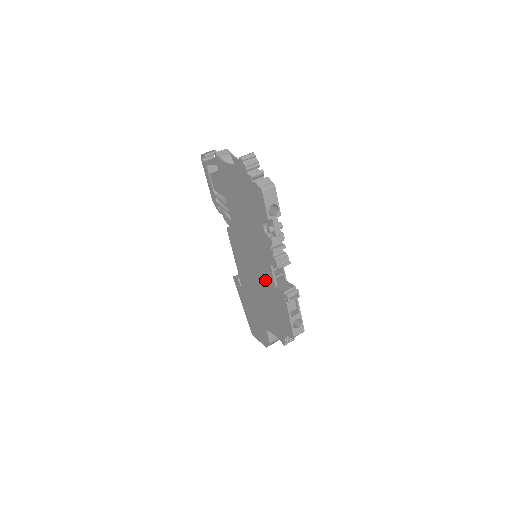
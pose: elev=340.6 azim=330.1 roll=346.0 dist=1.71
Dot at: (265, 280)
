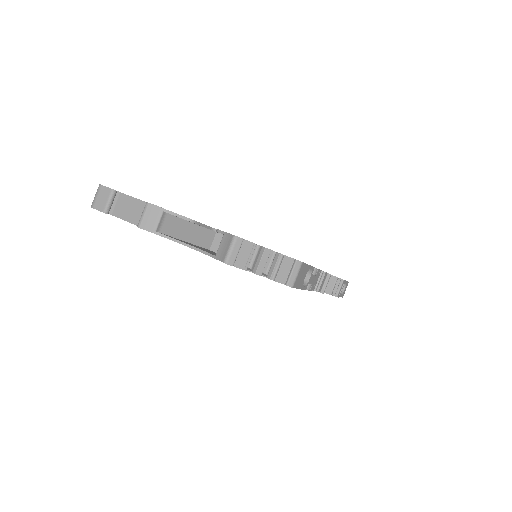
Dot at: occluded
